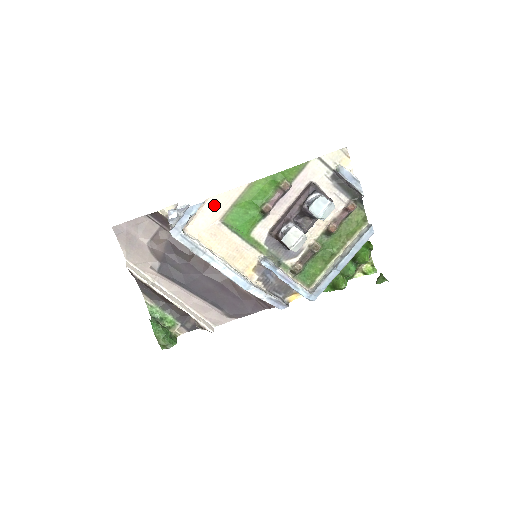
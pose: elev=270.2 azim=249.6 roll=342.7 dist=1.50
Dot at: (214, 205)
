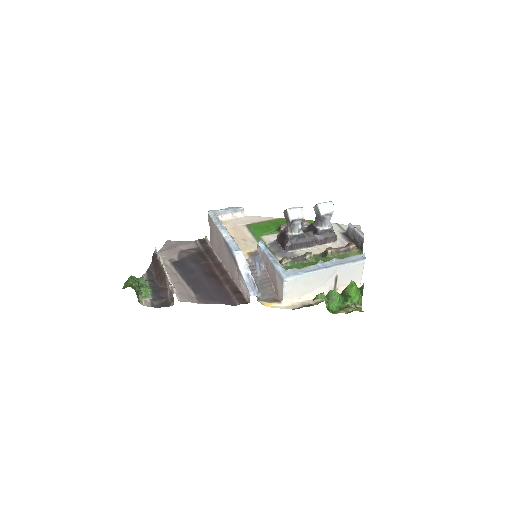
Dot at: (248, 219)
